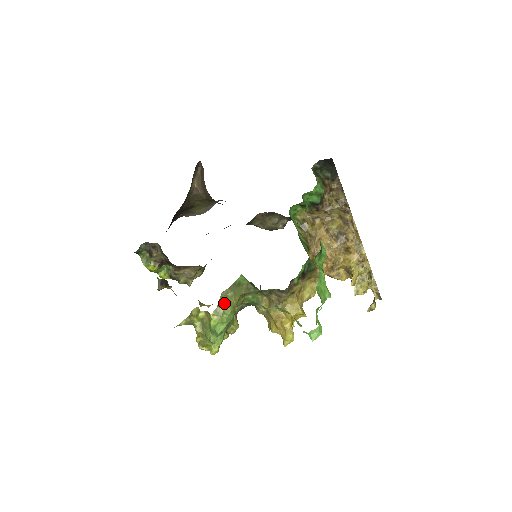
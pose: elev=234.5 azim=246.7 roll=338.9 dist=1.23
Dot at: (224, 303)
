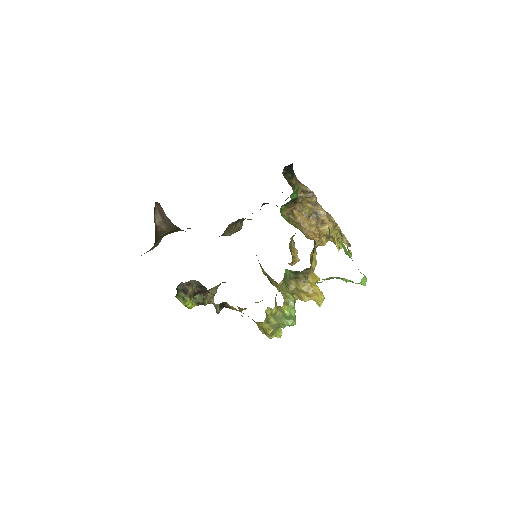
Dot at: (285, 295)
